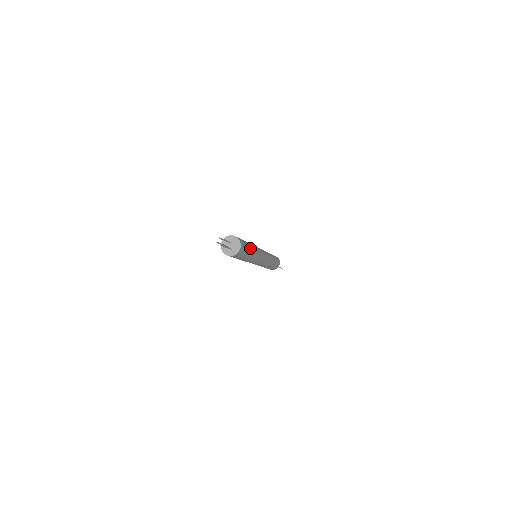
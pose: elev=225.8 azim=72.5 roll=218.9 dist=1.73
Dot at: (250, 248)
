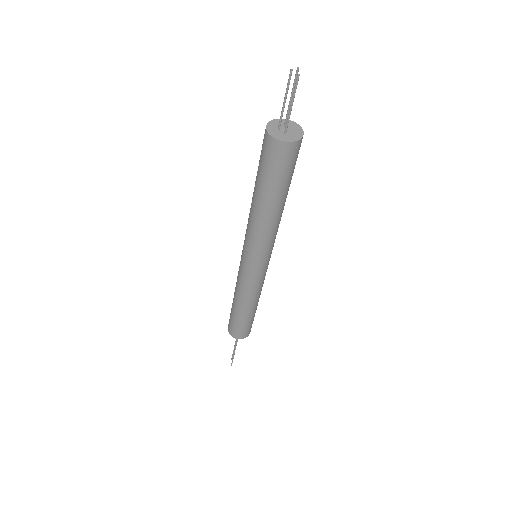
Dot at: occluded
